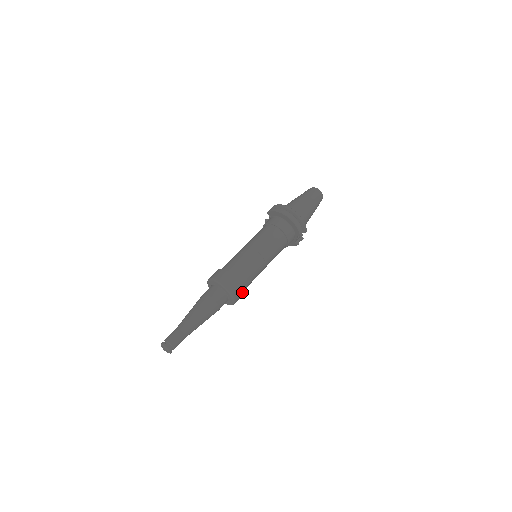
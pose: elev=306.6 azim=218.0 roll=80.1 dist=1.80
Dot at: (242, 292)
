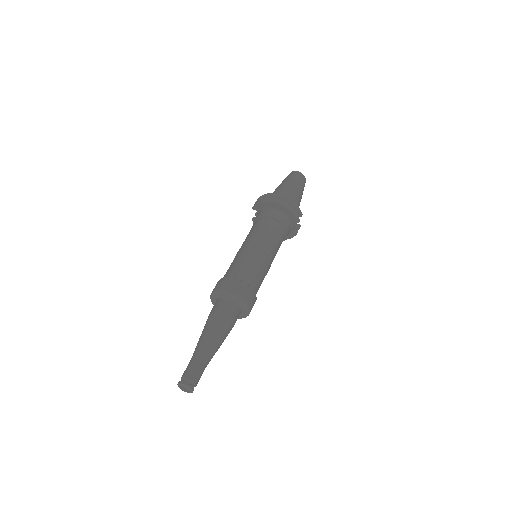
Dot at: (254, 297)
